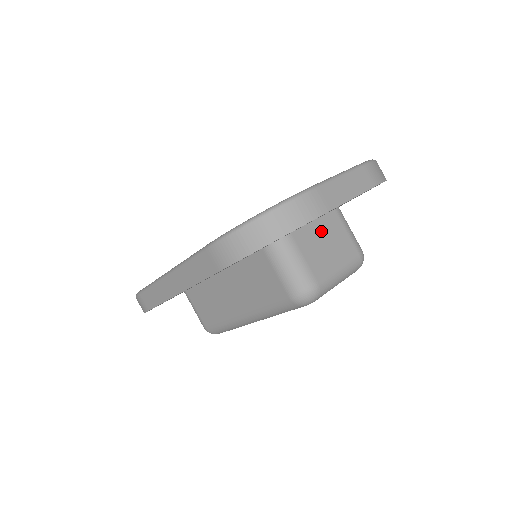
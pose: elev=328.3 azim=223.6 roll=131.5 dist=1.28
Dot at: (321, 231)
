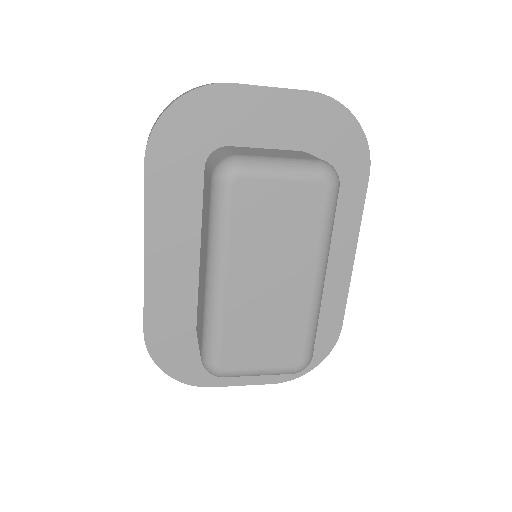
Dot at: (271, 151)
